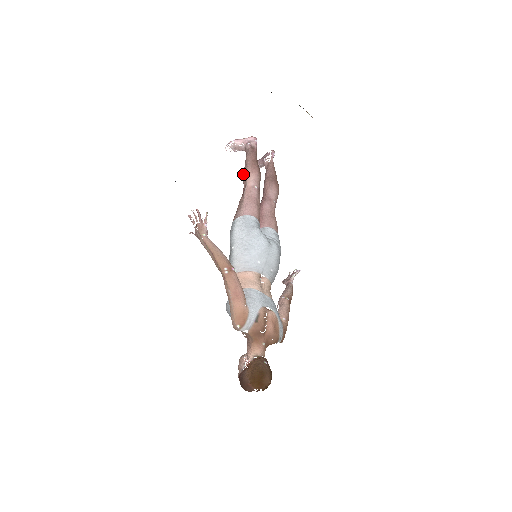
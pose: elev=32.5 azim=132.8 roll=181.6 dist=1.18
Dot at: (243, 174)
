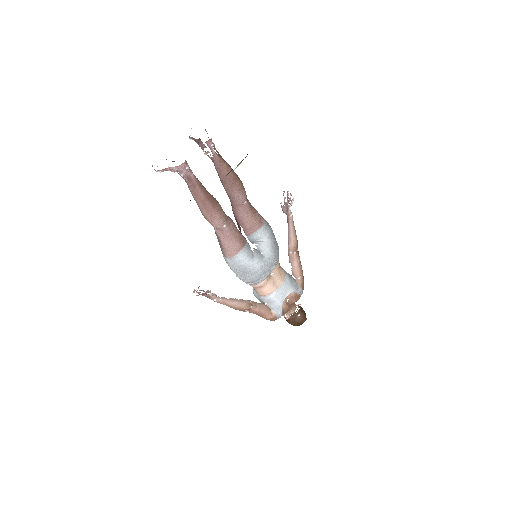
Dot at: occluded
